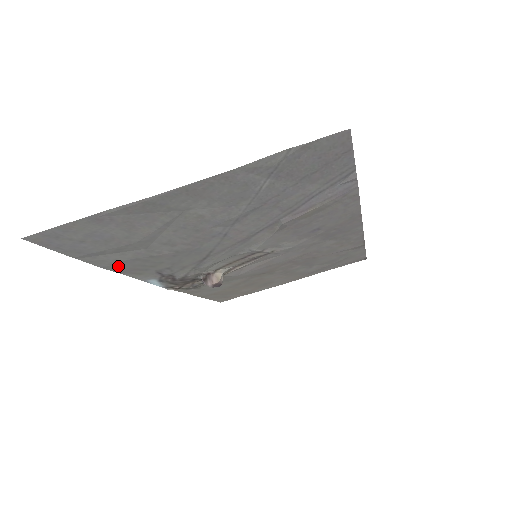
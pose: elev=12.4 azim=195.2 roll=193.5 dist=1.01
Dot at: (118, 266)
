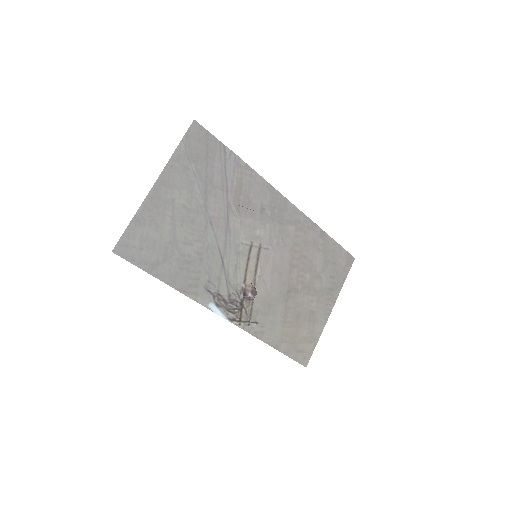
Dot at: (176, 281)
